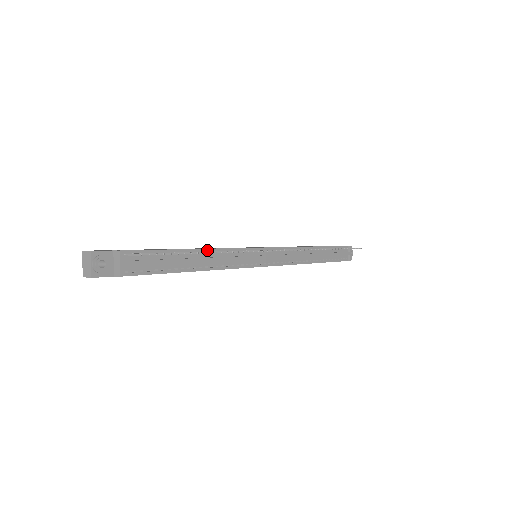
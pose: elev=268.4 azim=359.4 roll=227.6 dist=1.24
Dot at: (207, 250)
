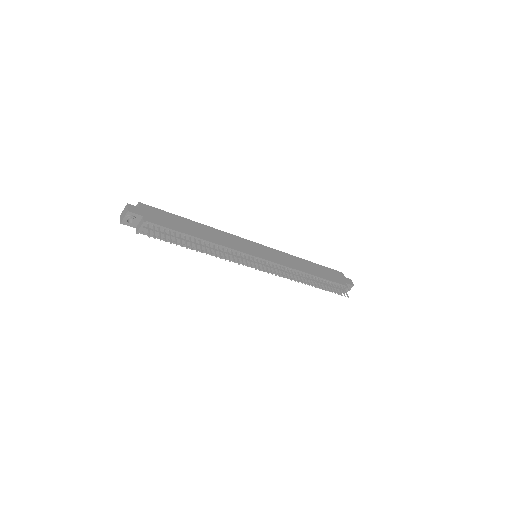
Dot at: (211, 243)
